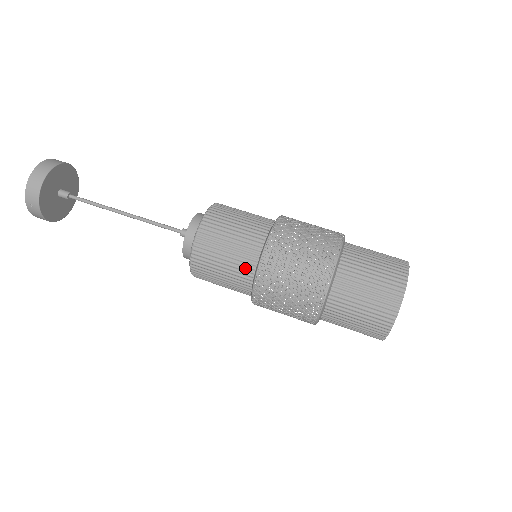
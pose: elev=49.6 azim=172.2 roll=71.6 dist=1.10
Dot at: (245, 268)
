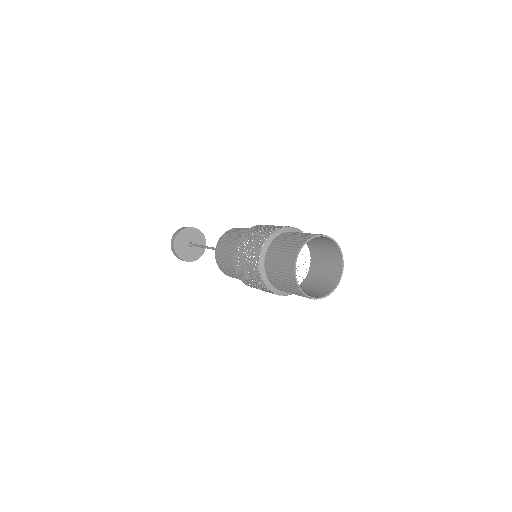
Dot at: (233, 263)
